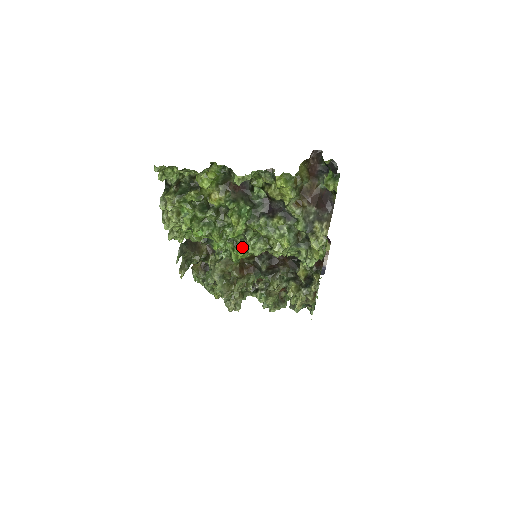
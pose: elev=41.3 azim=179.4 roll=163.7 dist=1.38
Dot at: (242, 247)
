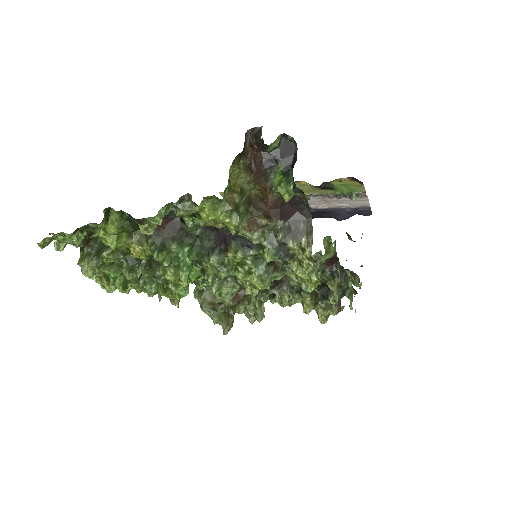
Dot at: occluded
